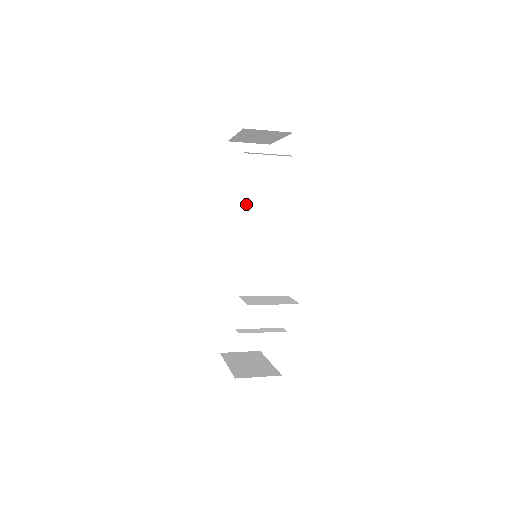
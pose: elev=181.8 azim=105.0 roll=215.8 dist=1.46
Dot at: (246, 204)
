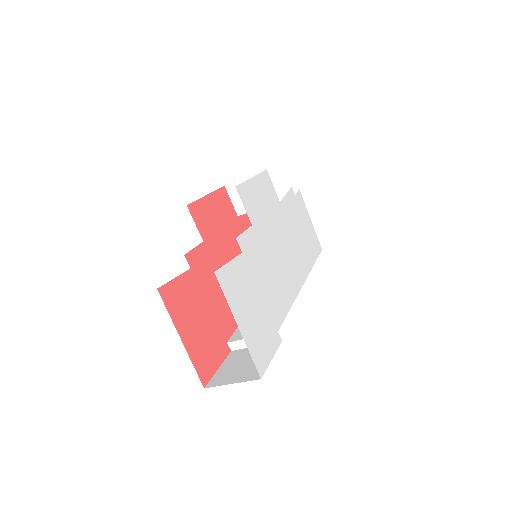
Dot at: occluded
